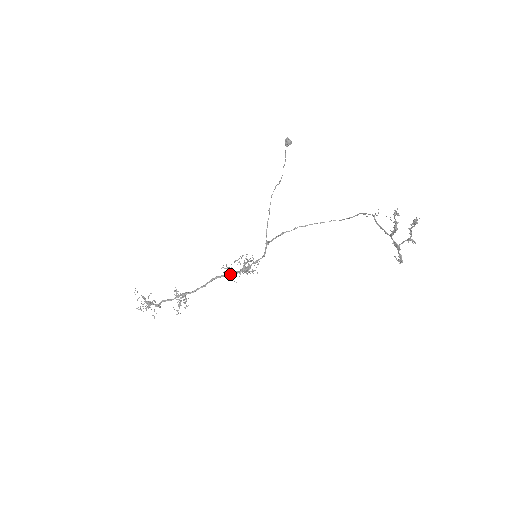
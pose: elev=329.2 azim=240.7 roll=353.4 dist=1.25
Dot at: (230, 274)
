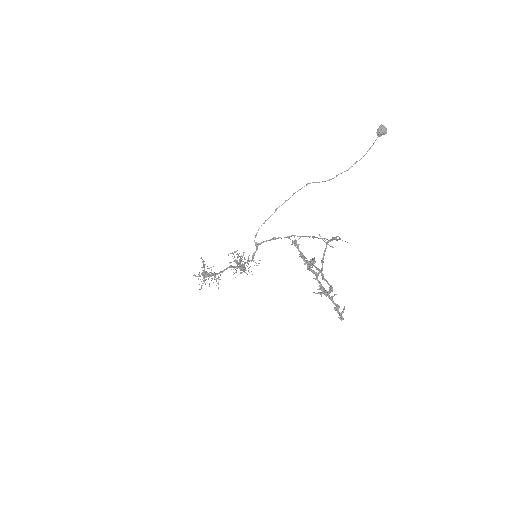
Dot at: occluded
